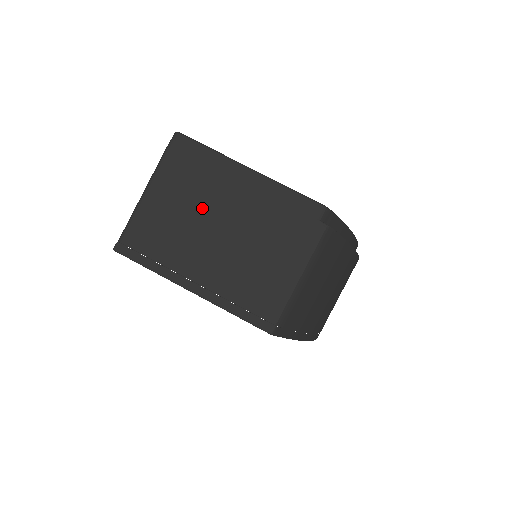
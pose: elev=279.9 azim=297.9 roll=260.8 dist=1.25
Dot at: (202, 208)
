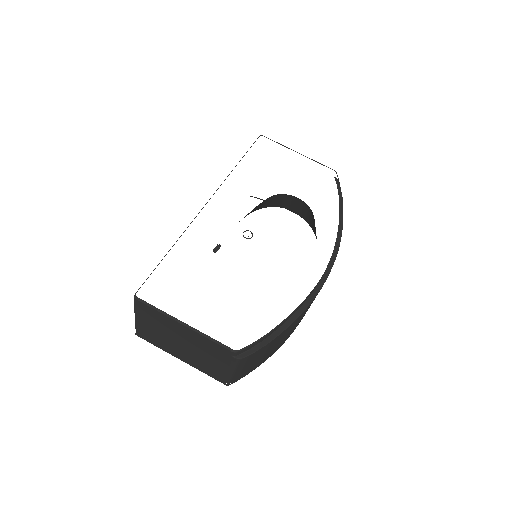
Dot at: (168, 333)
